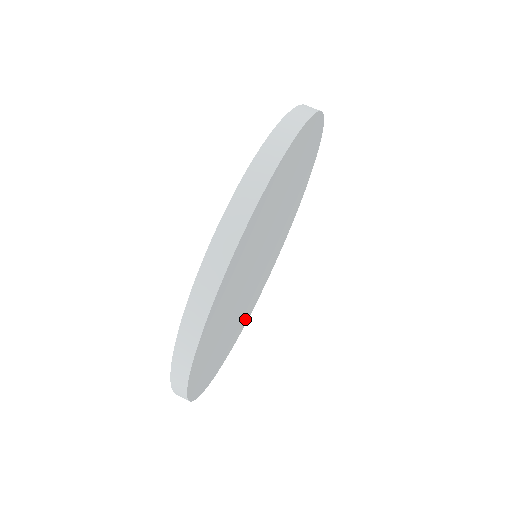
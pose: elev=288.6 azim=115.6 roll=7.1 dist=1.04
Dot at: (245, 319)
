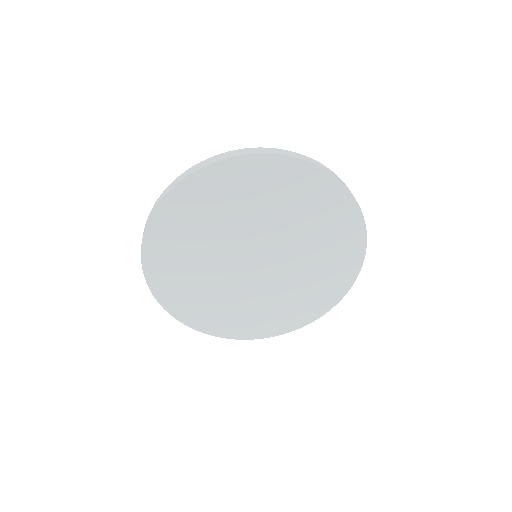
Dot at: (224, 325)
